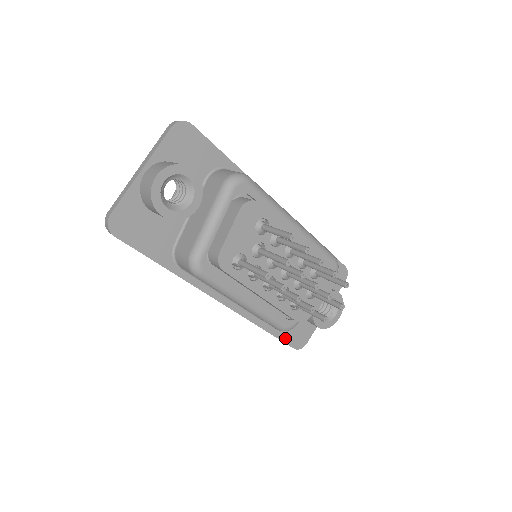
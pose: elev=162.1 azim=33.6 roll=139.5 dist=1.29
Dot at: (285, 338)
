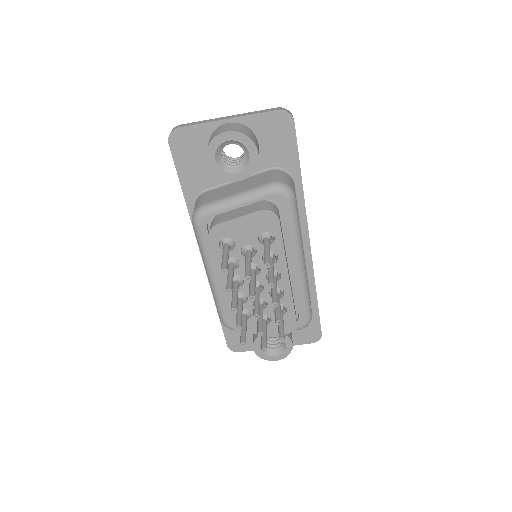
Dot at: (227, 331)
